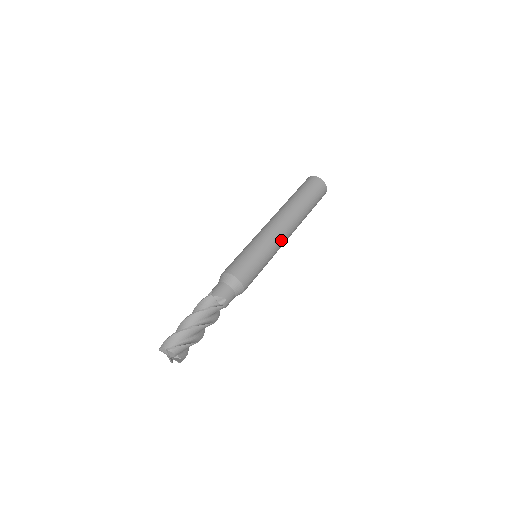
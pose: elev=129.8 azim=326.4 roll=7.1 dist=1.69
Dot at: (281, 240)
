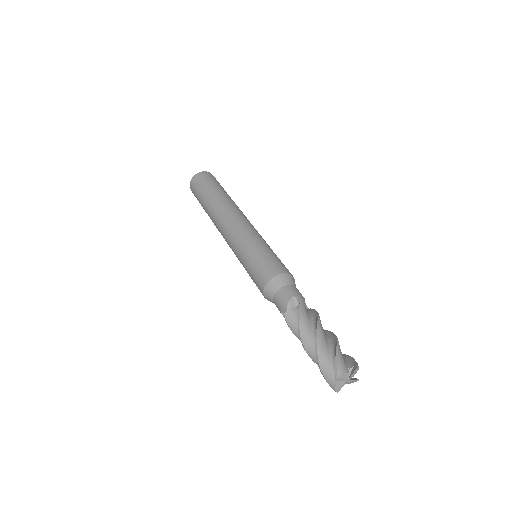
Dot at: occluded
